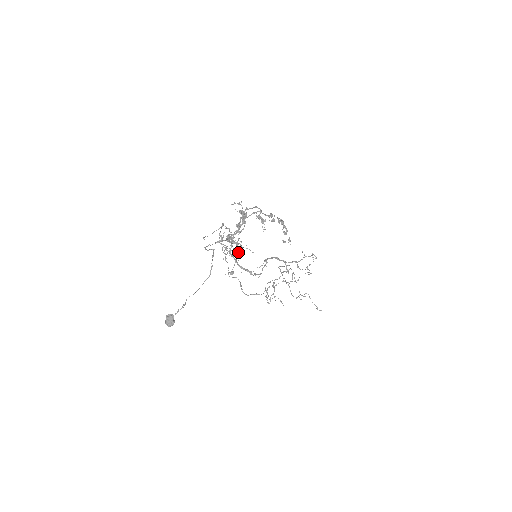
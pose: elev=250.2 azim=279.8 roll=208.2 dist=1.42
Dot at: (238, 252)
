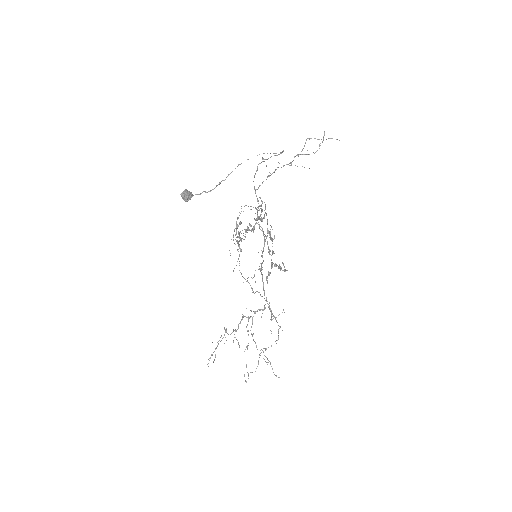
Dot at: (239, 245)
